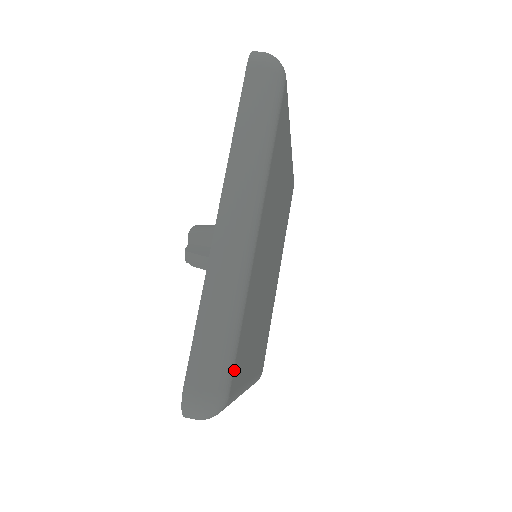
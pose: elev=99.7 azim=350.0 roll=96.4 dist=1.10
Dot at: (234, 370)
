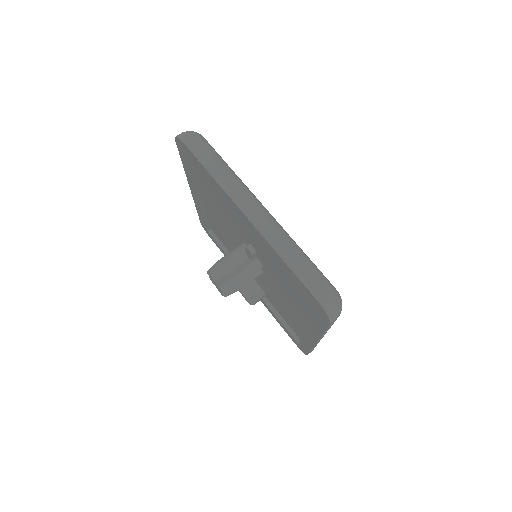
Dot at: occluded
